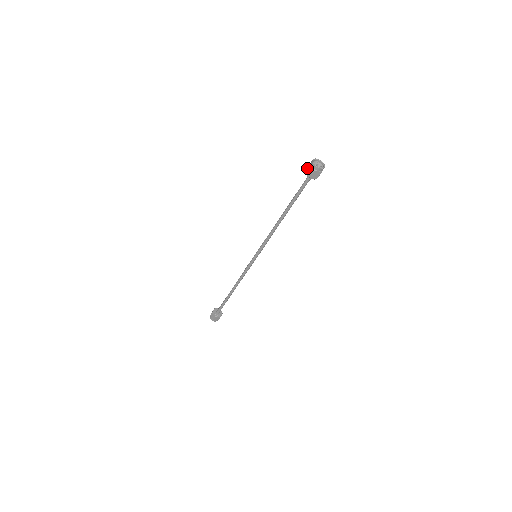
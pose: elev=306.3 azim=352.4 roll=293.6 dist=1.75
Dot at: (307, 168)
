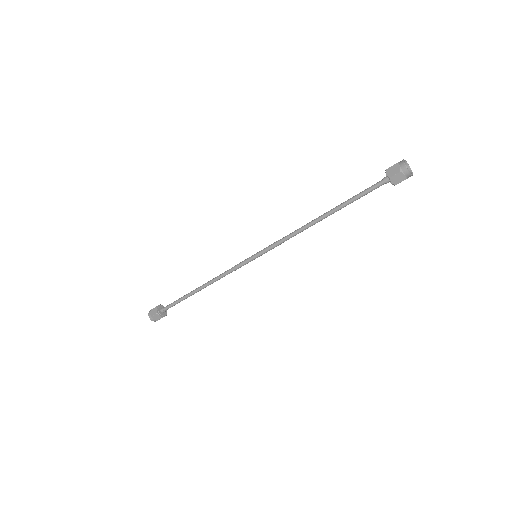
Dot at: (396, 174)
